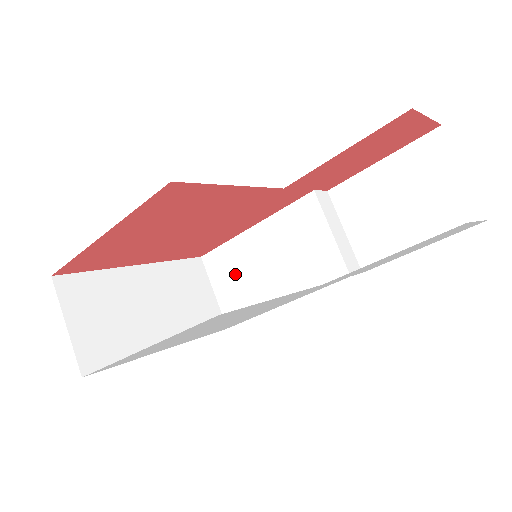
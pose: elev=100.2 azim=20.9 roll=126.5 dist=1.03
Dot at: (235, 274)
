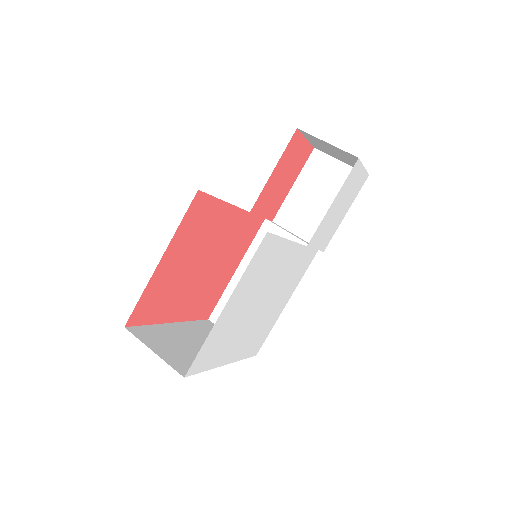
Dot at: occluded
